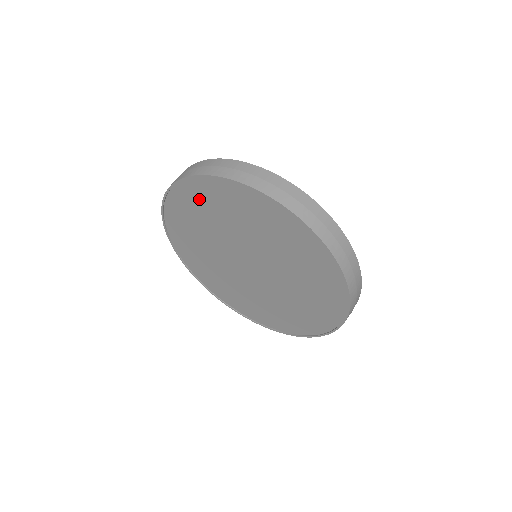
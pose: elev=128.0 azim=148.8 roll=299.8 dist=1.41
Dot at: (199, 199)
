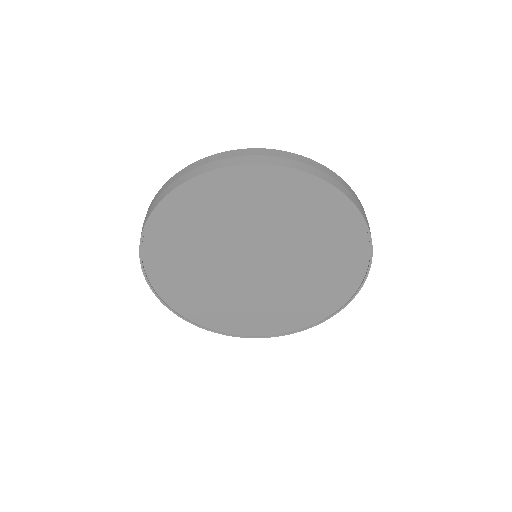
Dot at: (200, 205)
